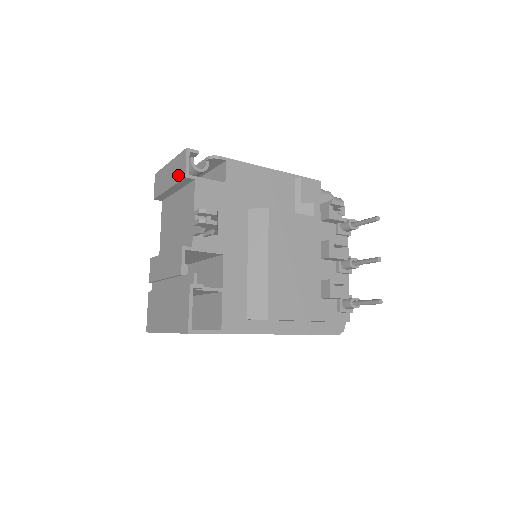
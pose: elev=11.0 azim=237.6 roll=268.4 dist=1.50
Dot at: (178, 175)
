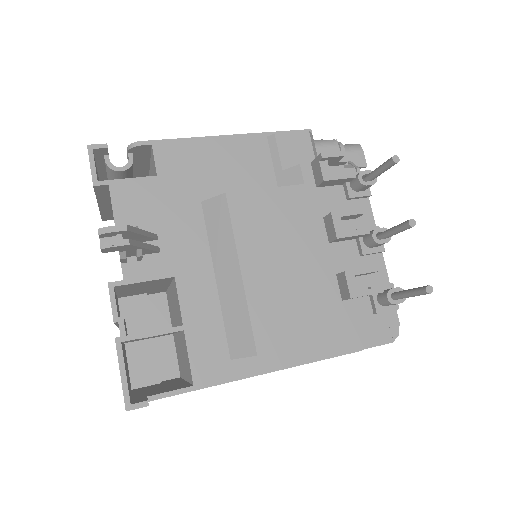
Dot at: occluded
